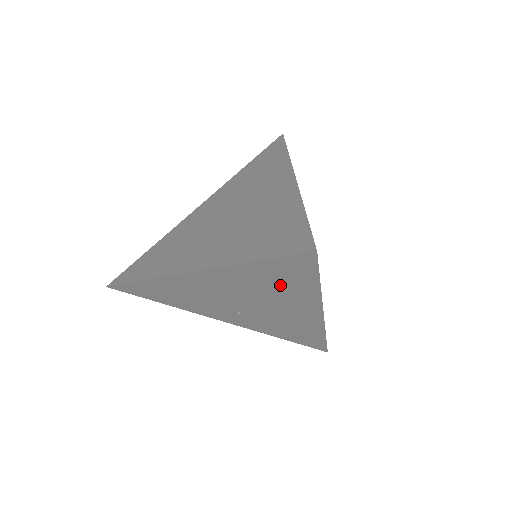
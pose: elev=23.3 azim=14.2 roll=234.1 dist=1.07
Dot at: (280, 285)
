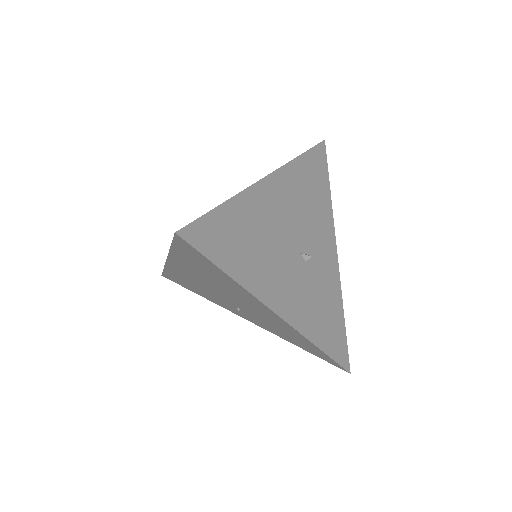
Dot at: (213, 275)
